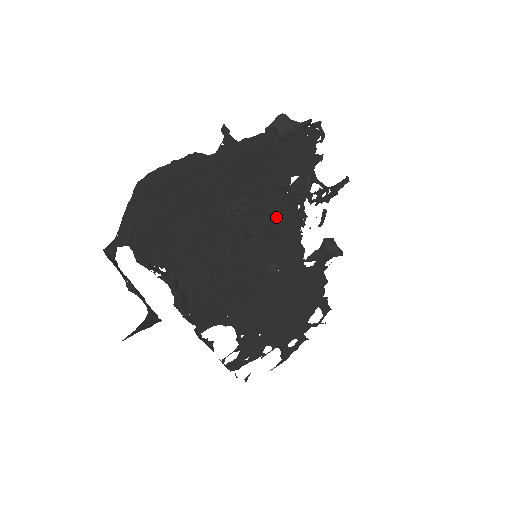
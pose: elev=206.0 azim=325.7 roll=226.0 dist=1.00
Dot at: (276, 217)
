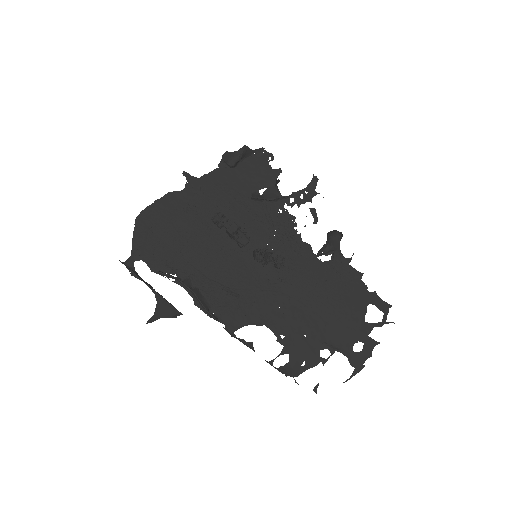
Dot at: (261, 223)
